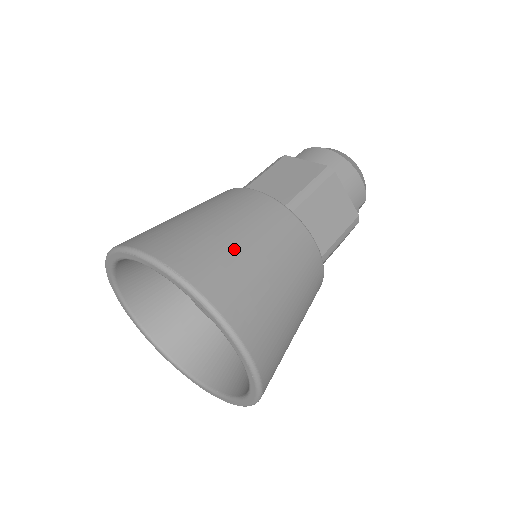
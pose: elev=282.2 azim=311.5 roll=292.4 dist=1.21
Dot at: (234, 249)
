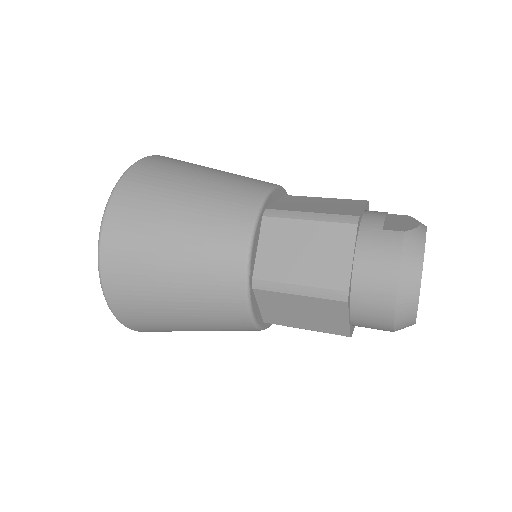
Dot at: (156, 279)
